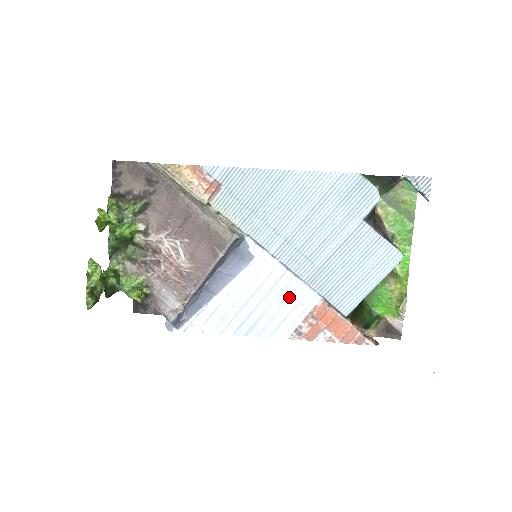
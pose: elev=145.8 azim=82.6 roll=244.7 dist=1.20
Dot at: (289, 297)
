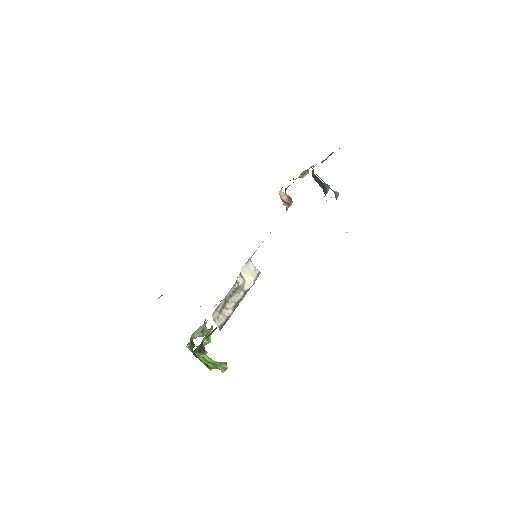
Dot at: occluded
